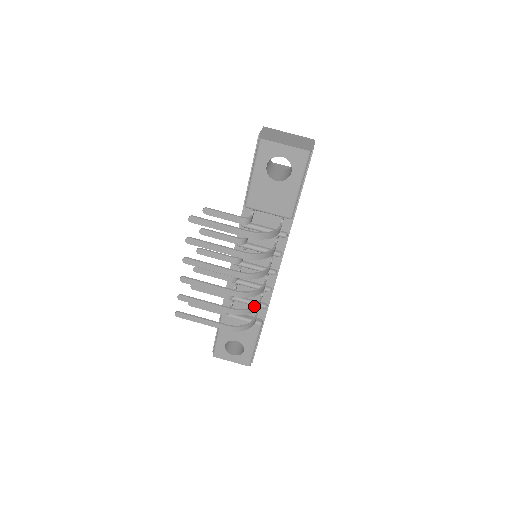
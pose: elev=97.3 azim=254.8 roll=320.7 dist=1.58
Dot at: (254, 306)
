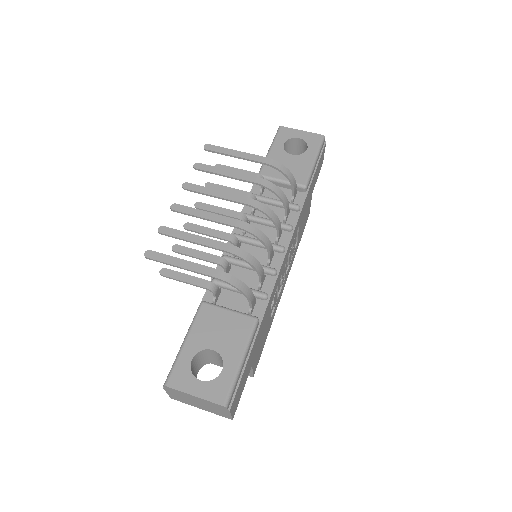
Dot at: (257, 261)
